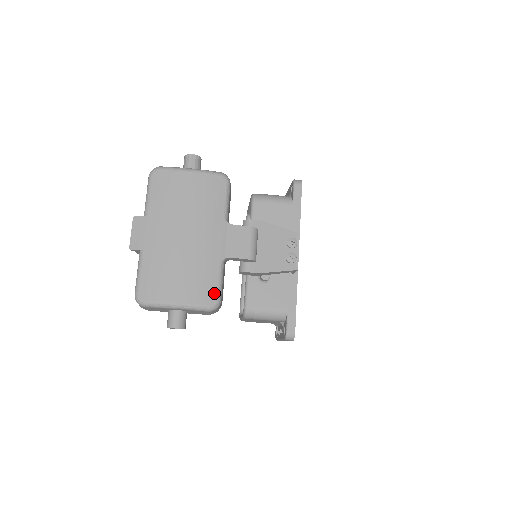
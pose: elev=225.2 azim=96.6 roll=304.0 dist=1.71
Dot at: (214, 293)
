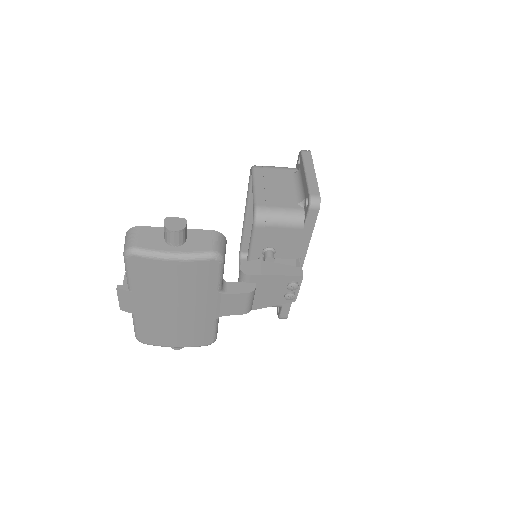
Dot at: (210, 338)
